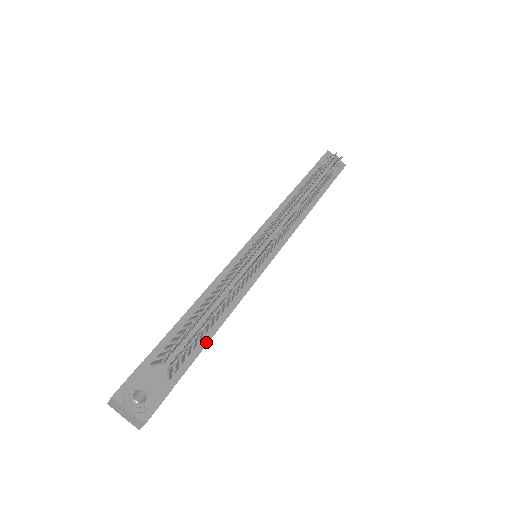
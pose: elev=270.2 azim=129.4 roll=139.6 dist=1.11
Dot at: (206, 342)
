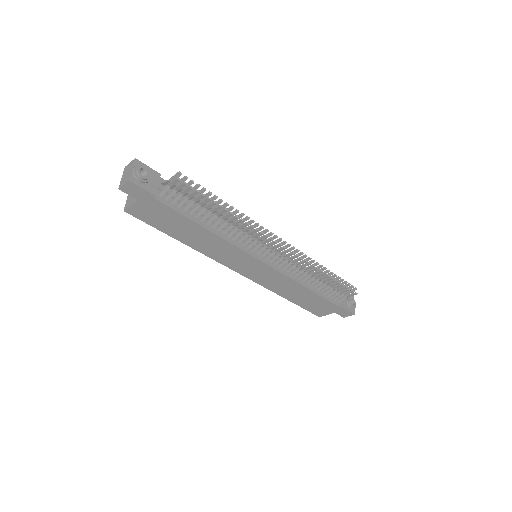
Dot at: (190, 218)
